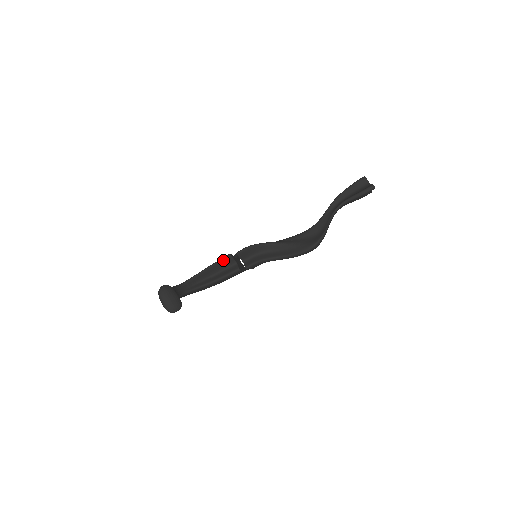
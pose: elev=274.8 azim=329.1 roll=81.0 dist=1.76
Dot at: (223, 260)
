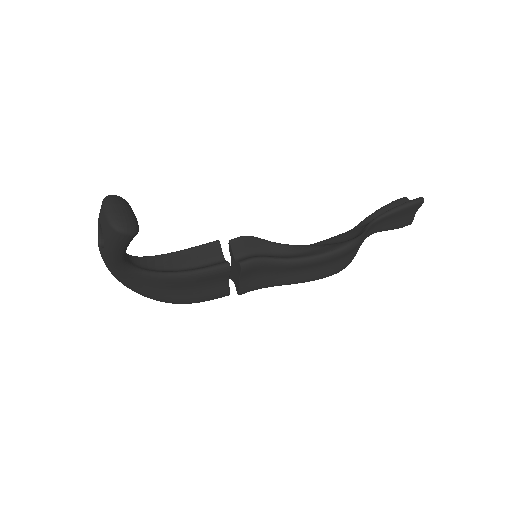
Dot at: (206, 246)
